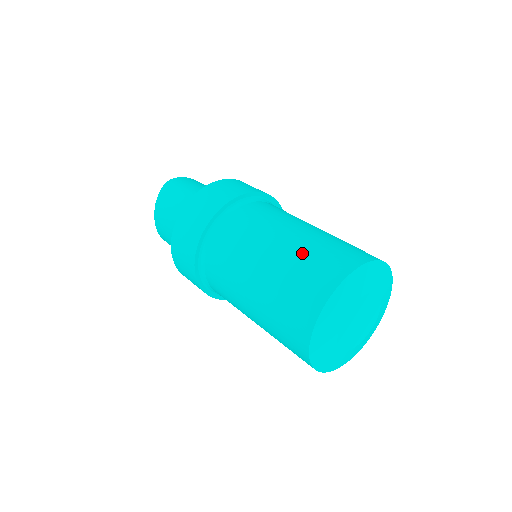
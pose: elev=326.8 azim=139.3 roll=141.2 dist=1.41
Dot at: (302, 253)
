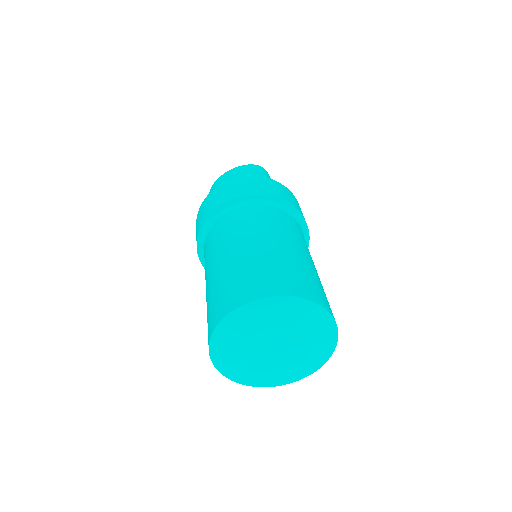
Dot at: (301, 265)
